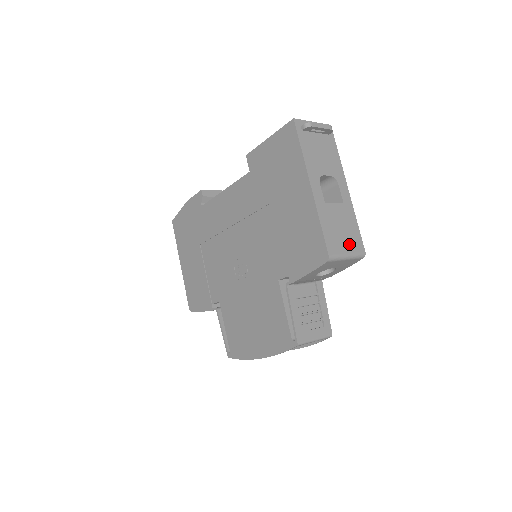
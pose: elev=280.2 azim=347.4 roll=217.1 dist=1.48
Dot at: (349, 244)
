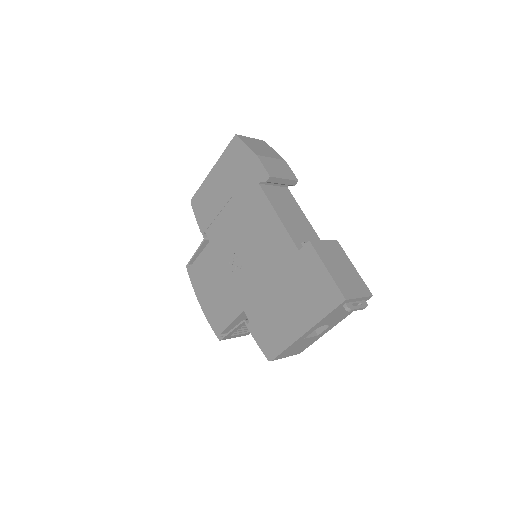
Dot at: (293, 353)
